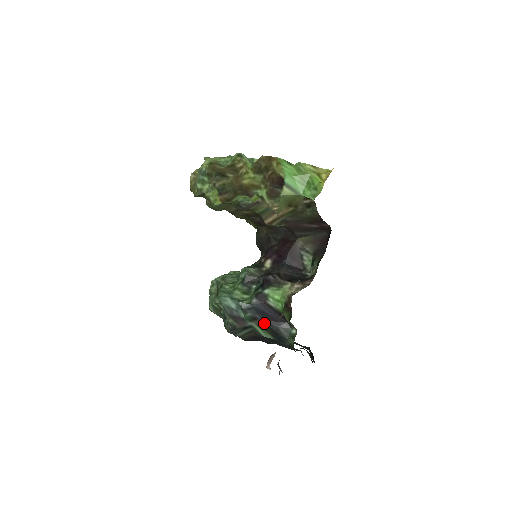
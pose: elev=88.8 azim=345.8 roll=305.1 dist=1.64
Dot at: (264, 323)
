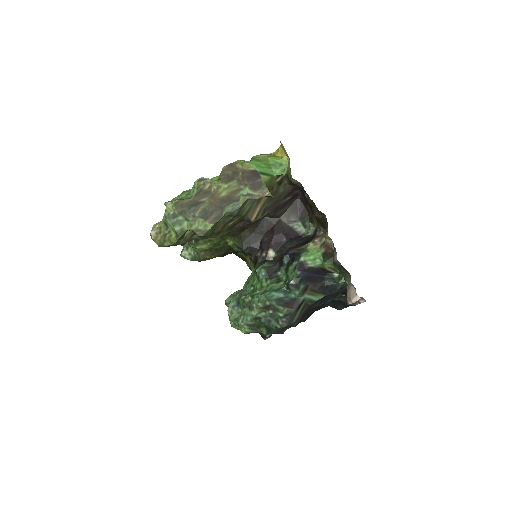
Dot at: (314, 287)
